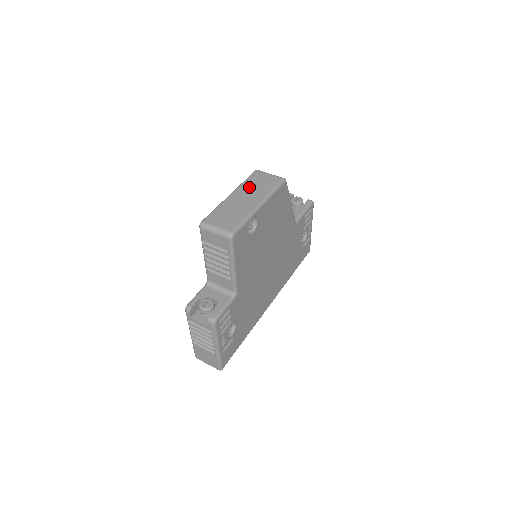
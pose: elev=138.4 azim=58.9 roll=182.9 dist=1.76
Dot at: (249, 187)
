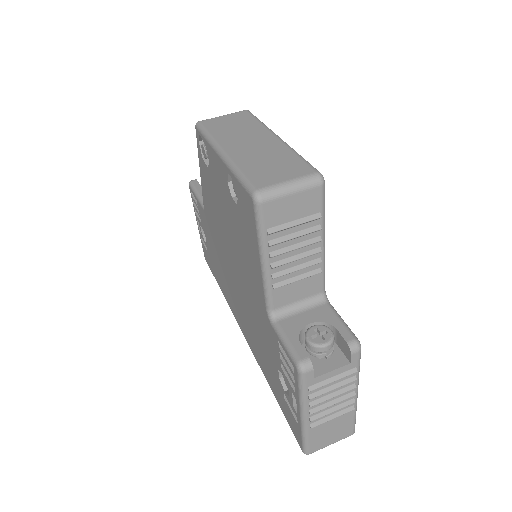
Dot at: (229, 134)
